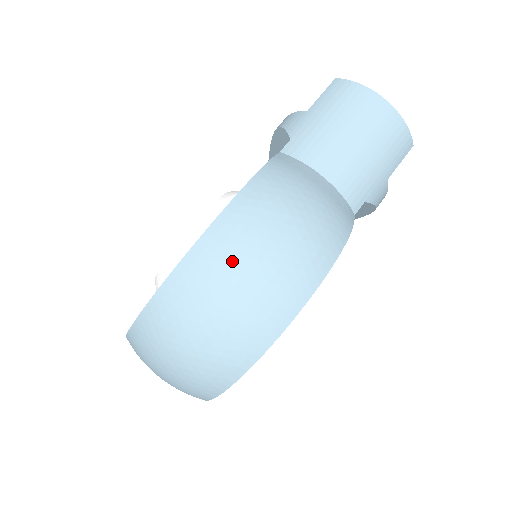
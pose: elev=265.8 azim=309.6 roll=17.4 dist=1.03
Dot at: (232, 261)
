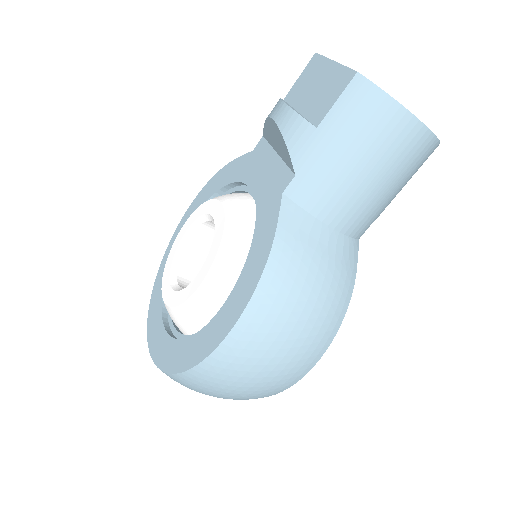
Dot at: (244, 369)
